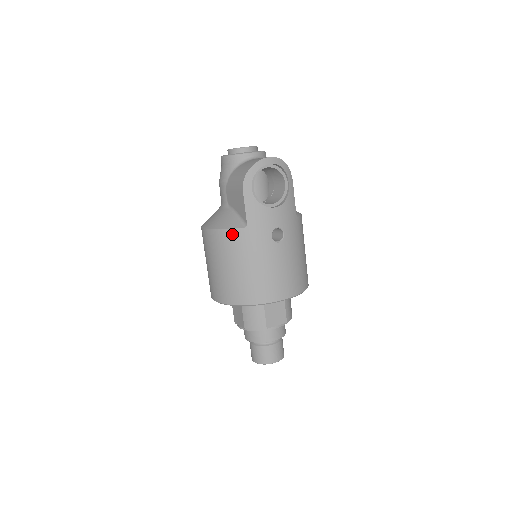
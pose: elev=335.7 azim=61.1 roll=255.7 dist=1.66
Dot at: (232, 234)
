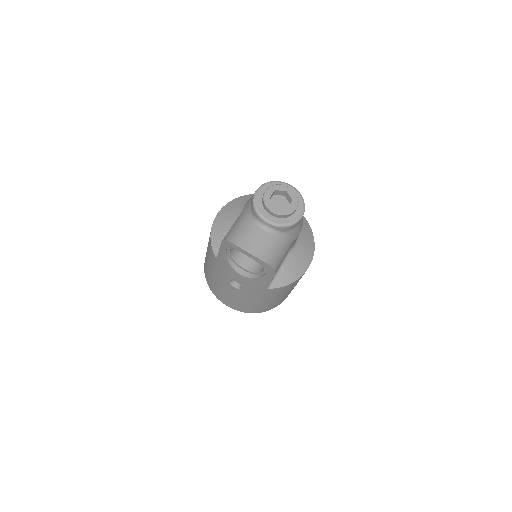
Dot at: (211, 247)
